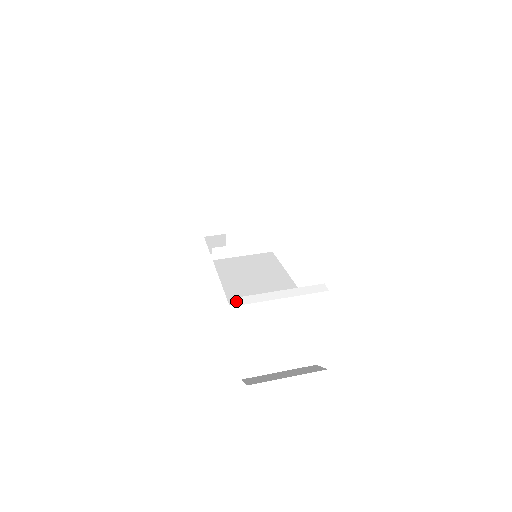
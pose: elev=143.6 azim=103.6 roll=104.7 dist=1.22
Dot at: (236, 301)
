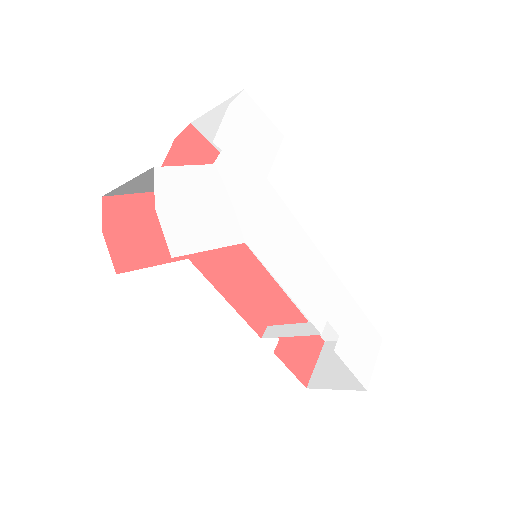
Dot at: occluded
